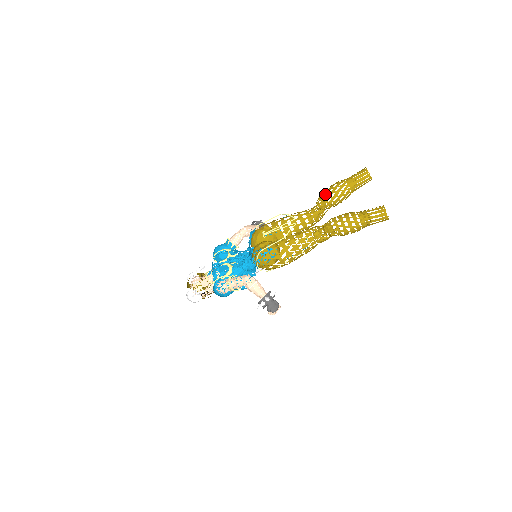
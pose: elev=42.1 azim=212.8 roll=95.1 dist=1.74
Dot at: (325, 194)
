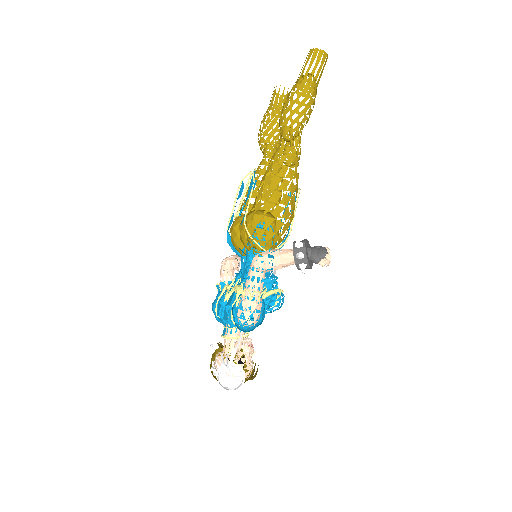
Dot at: (260, 133)
